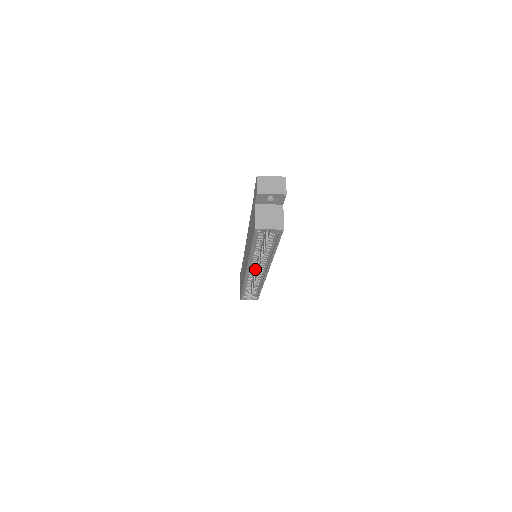
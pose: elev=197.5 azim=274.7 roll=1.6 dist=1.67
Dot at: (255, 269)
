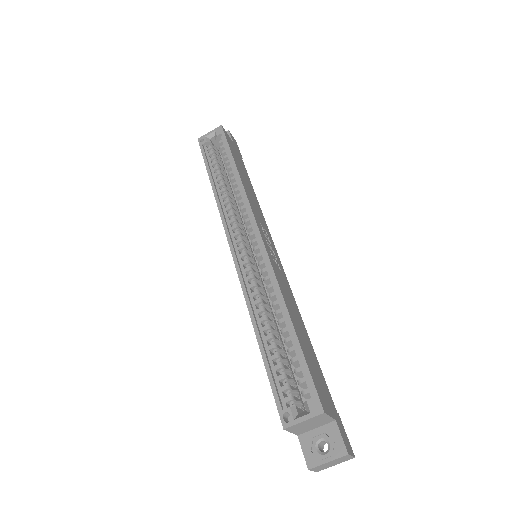
Dot at: occluded
